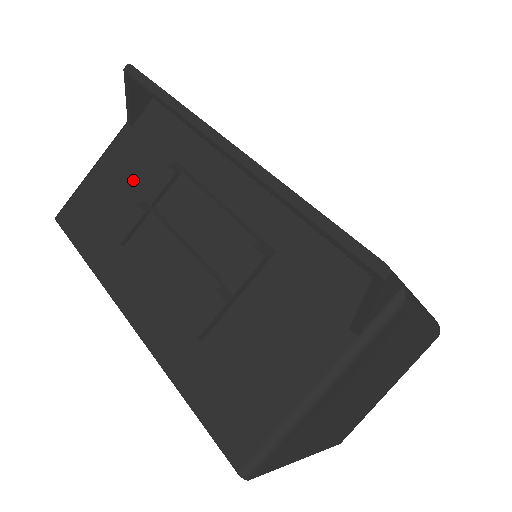
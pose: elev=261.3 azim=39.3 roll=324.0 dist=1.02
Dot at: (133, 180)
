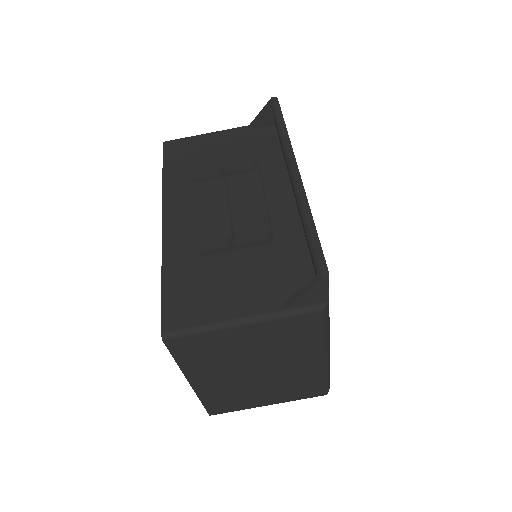
Dot at: (227, 155)
